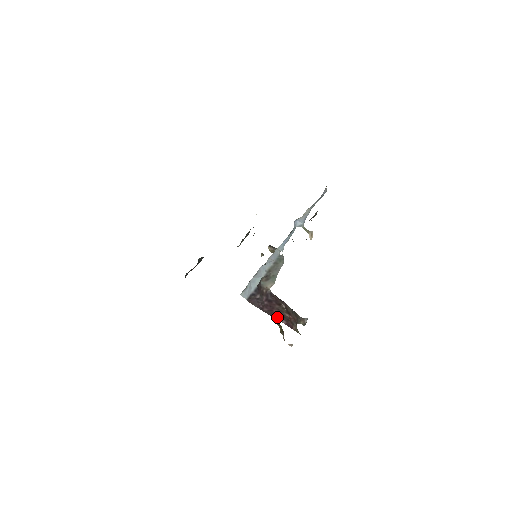
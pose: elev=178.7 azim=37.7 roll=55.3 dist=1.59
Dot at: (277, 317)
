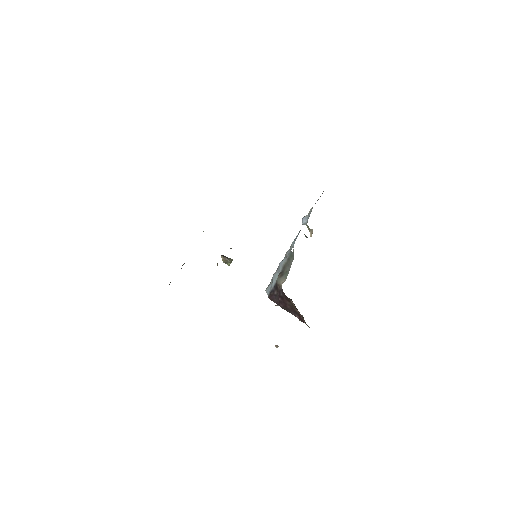
Dot at: (292, 312)
